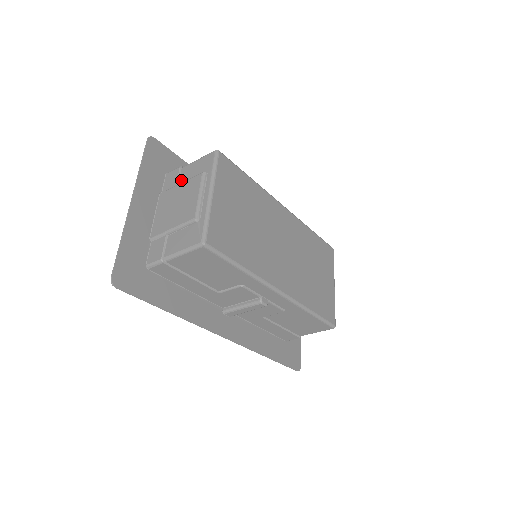
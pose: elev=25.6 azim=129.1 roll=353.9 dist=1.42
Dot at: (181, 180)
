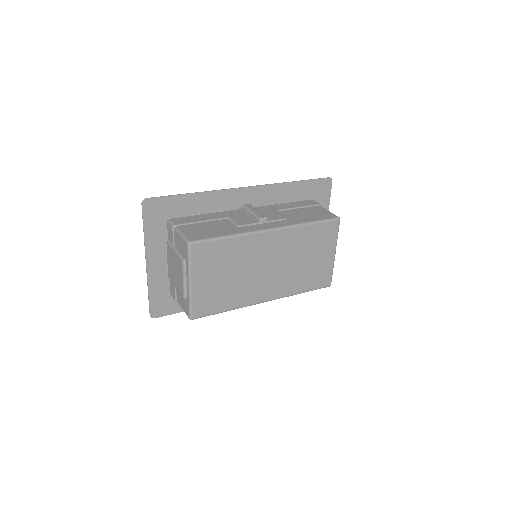
Dot at: (175, 243)
